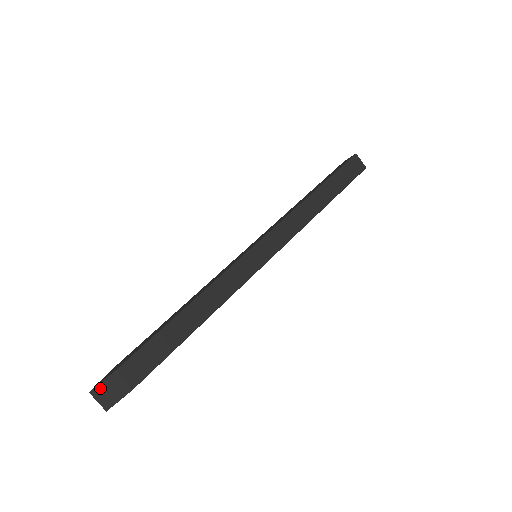
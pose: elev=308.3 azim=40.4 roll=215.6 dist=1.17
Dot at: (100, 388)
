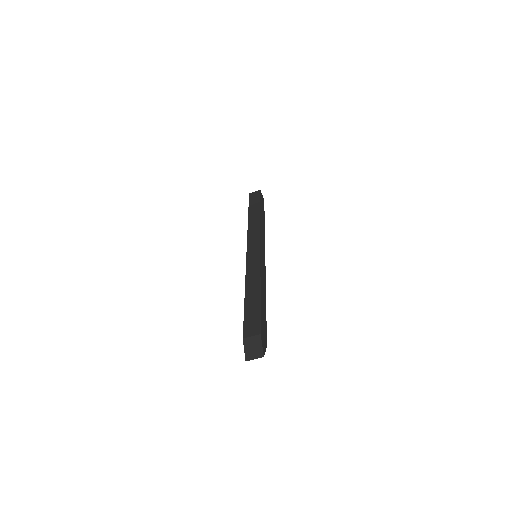
Dot at: (247, 353)
